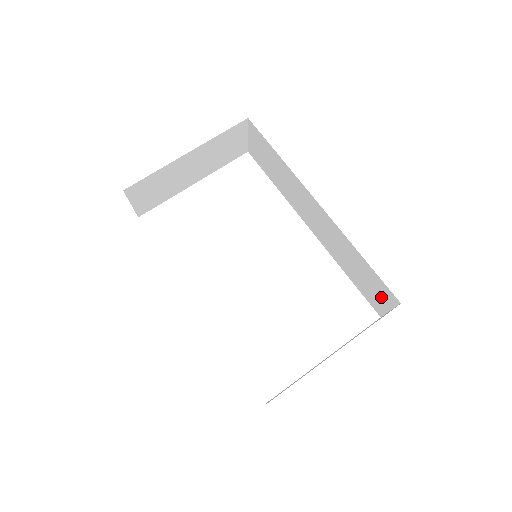
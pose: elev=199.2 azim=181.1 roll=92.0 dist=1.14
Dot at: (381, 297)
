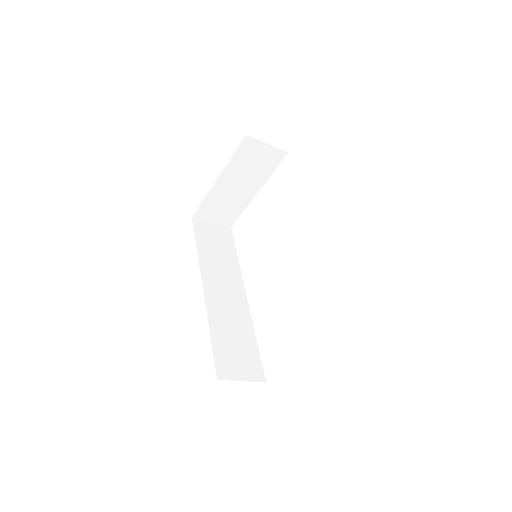
Dot at: occluded
